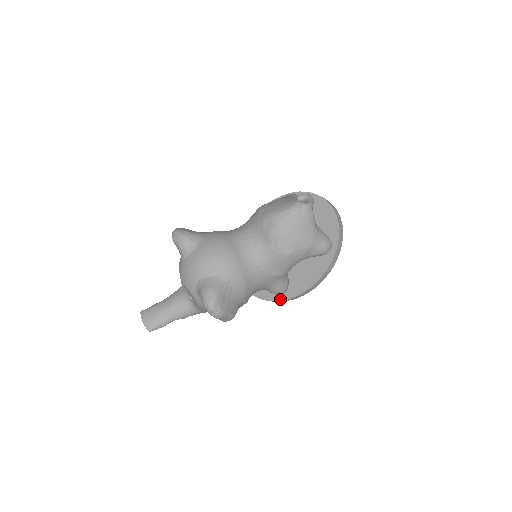
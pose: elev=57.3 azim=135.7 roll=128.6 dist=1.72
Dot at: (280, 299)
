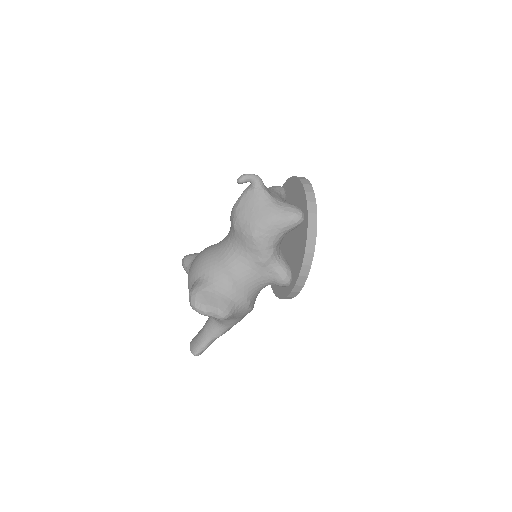
Dot at: (290, 290)
